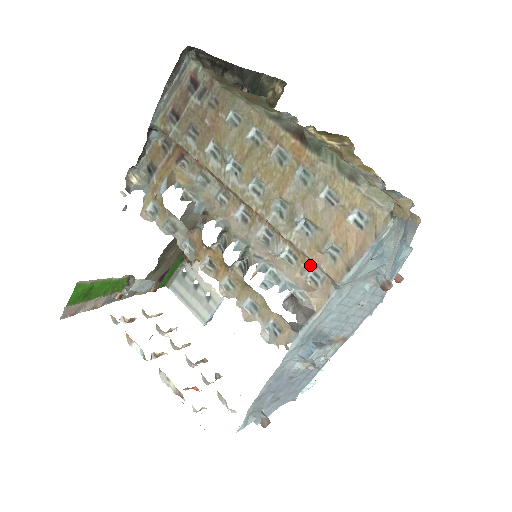
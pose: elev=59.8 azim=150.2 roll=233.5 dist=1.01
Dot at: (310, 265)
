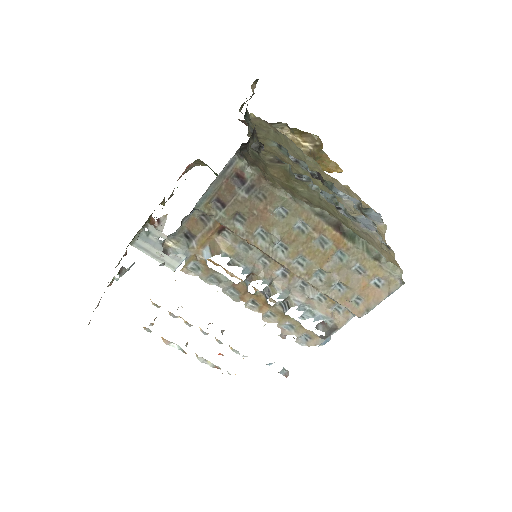
Dot at: (336, 303)
